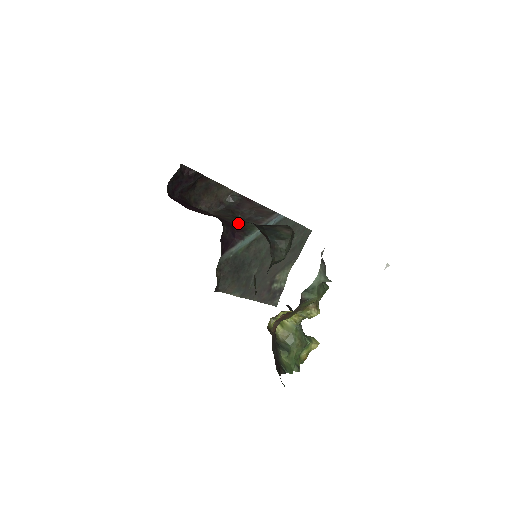
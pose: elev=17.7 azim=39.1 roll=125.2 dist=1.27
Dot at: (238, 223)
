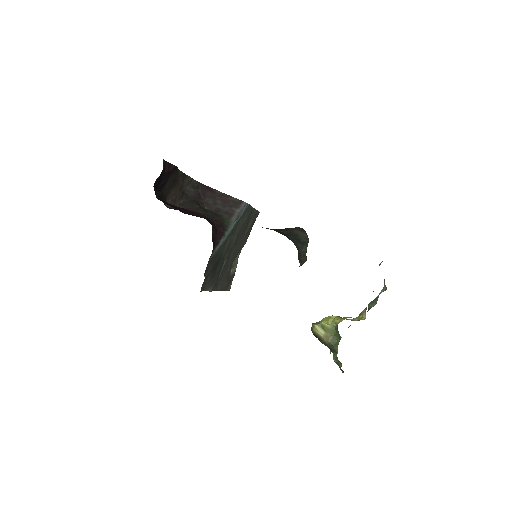
Dot at: (214, 218)
